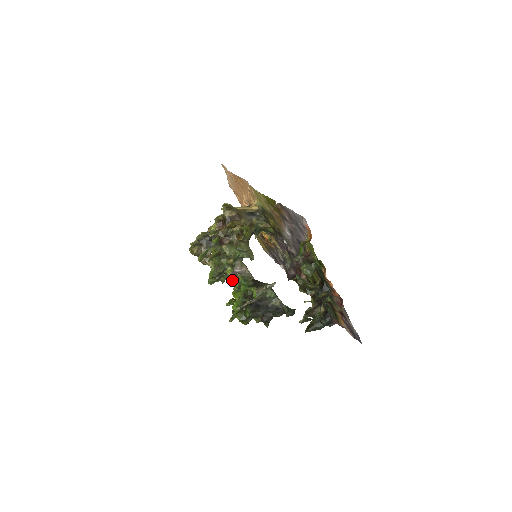
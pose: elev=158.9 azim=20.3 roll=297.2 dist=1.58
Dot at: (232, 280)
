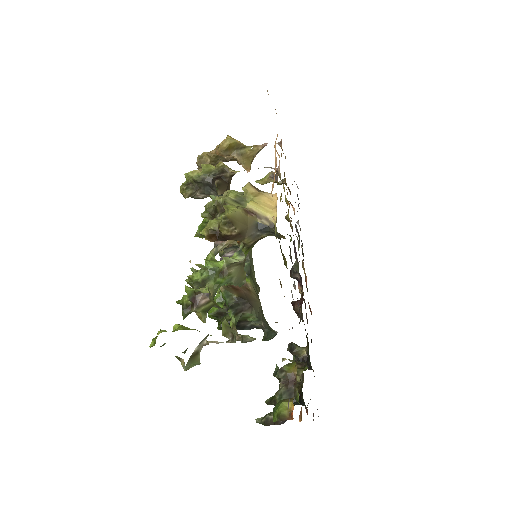
Dot at: (221, 255)
